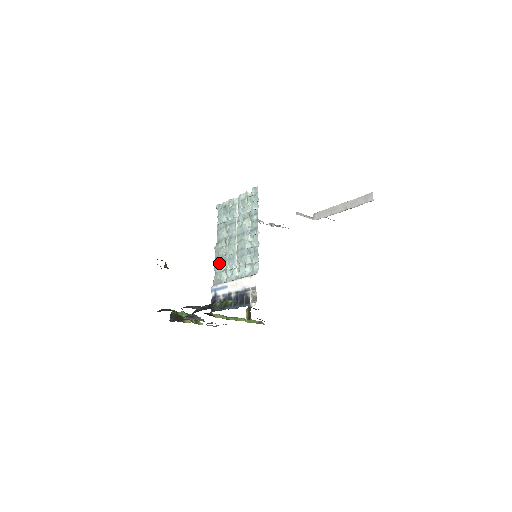
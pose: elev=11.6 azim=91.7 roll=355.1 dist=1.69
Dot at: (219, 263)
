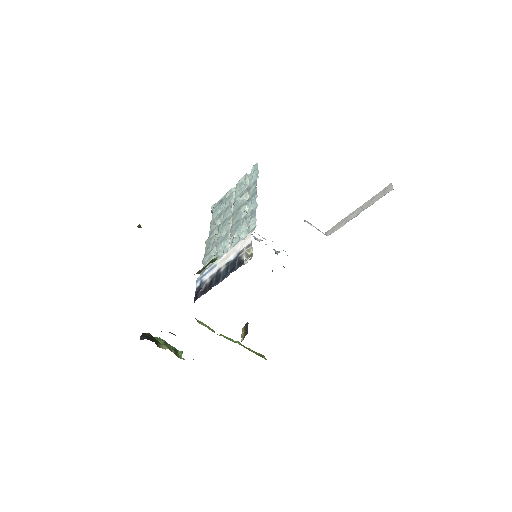
Dot at: (209, 251)
